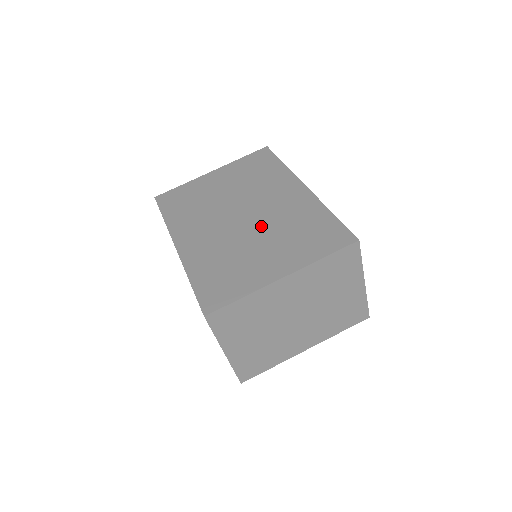
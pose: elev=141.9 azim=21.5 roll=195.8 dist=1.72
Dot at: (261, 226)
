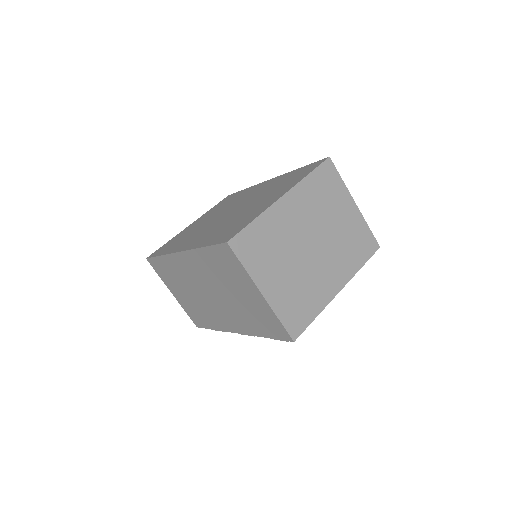
Dot at: (247, 203)
